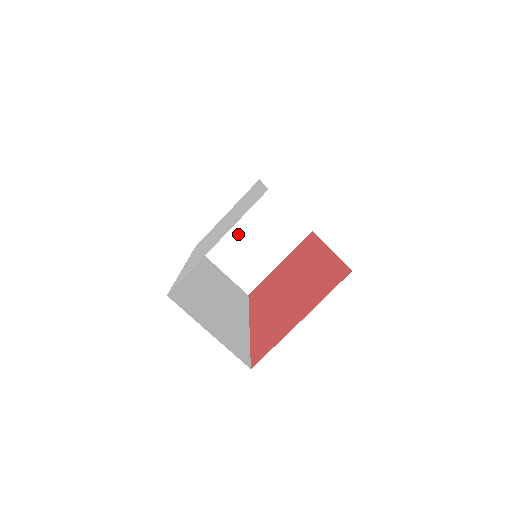
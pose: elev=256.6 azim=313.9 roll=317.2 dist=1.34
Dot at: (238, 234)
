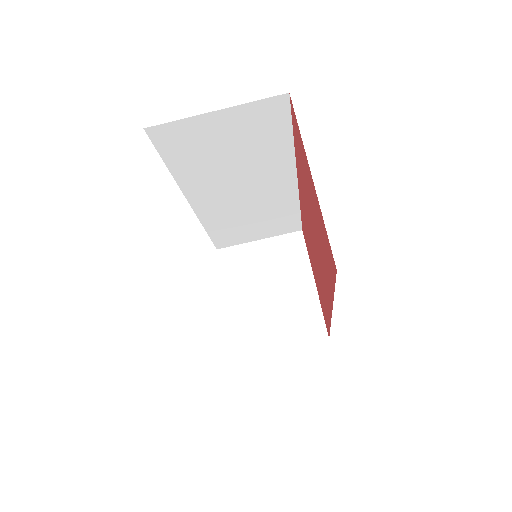
Dot at: (254, 304)
